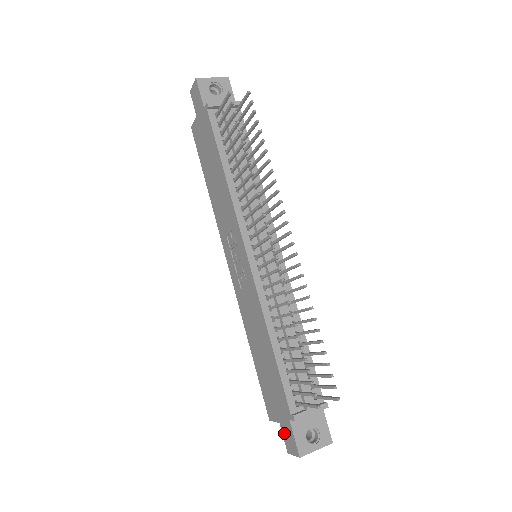
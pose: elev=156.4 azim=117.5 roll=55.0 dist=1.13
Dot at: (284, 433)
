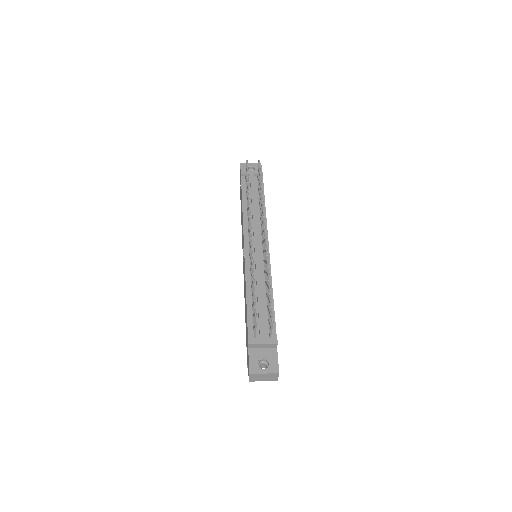
Dot at: occluded
